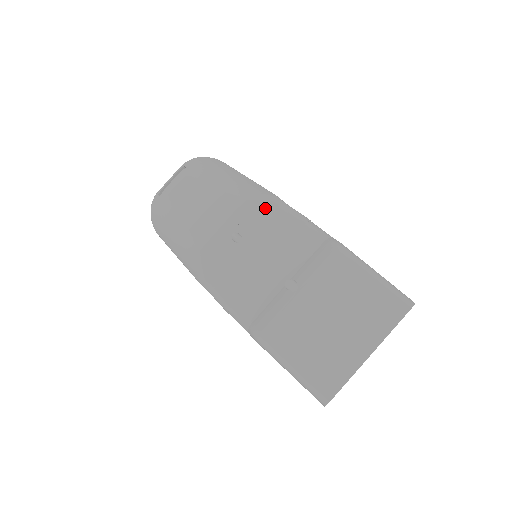
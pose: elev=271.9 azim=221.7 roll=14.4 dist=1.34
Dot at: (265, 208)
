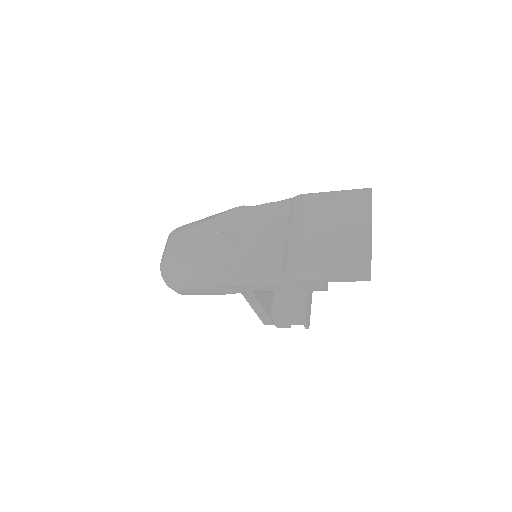
Dot at: (240, 214)
